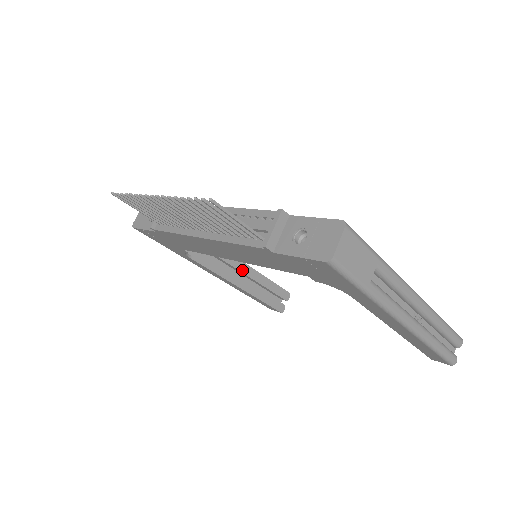
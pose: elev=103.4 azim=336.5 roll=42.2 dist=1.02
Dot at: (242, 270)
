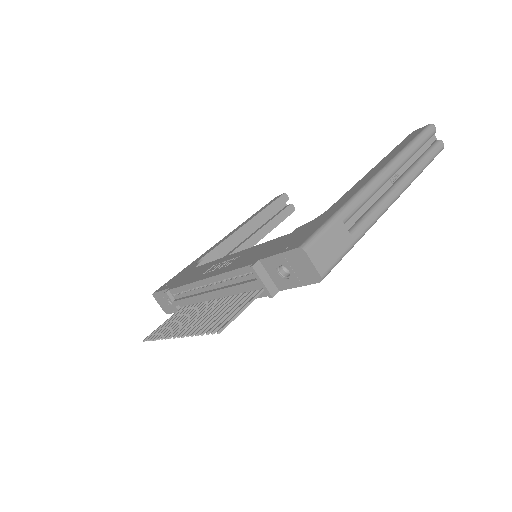
Dot at: (245, 233)
